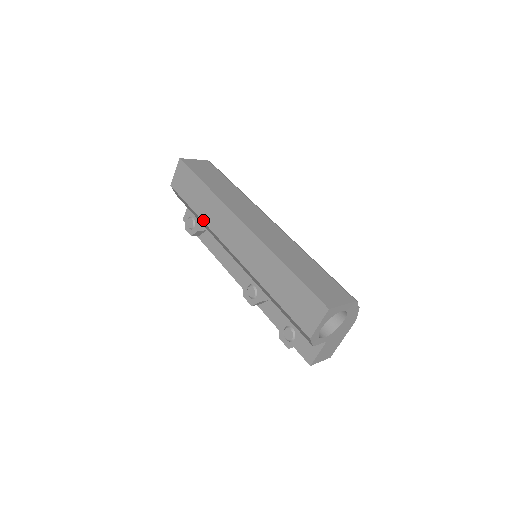
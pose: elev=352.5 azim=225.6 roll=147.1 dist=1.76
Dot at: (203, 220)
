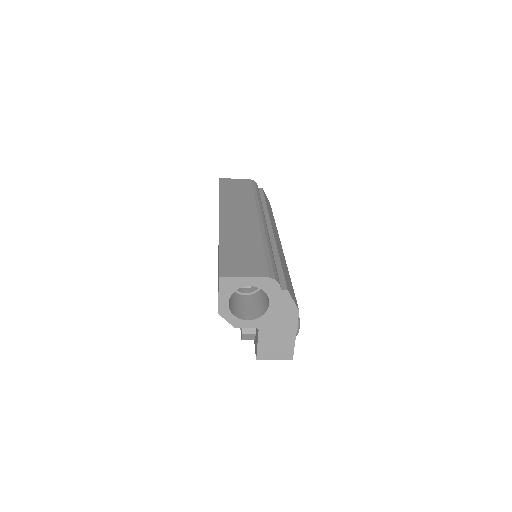
Dot at: occluded
